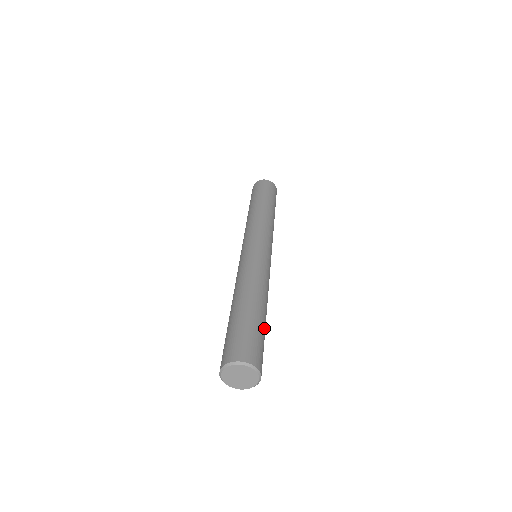
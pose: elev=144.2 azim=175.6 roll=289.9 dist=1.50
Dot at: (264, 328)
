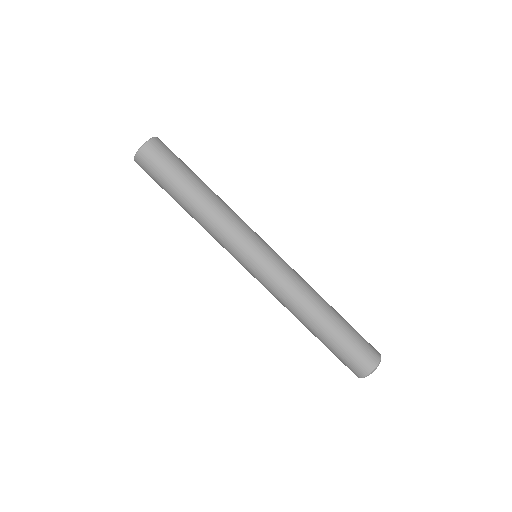
Dot at: (346, 321)
